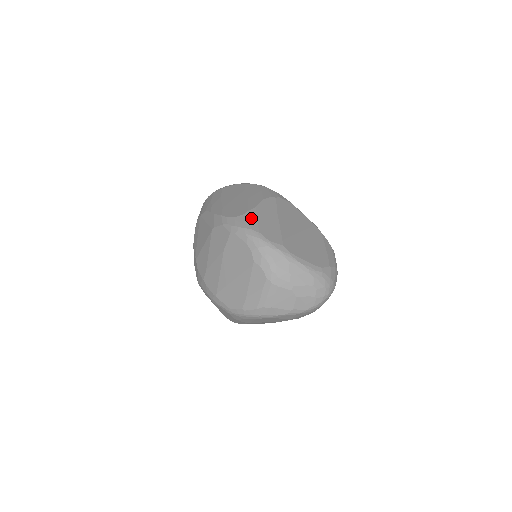
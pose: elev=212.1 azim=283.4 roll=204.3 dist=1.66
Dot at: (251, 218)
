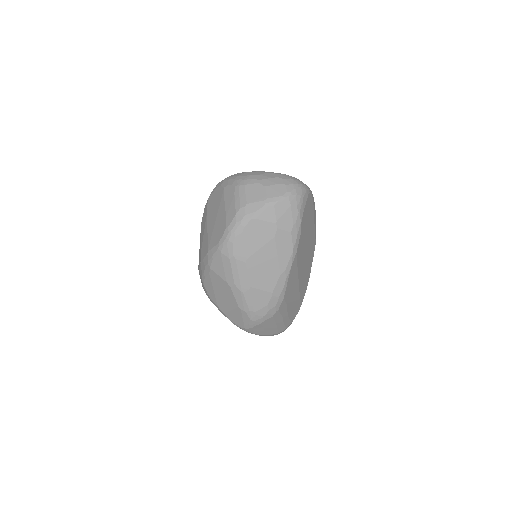
Dot at: occluded
